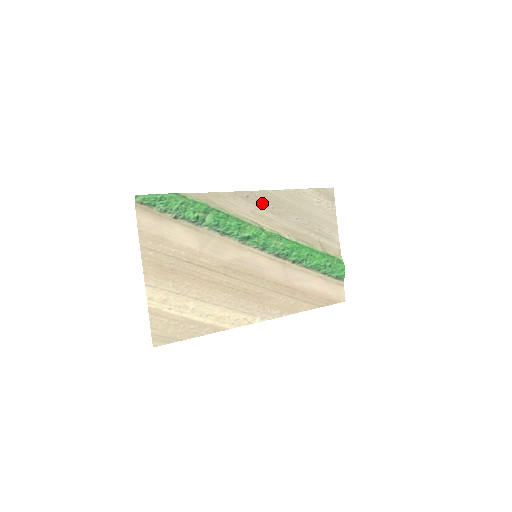
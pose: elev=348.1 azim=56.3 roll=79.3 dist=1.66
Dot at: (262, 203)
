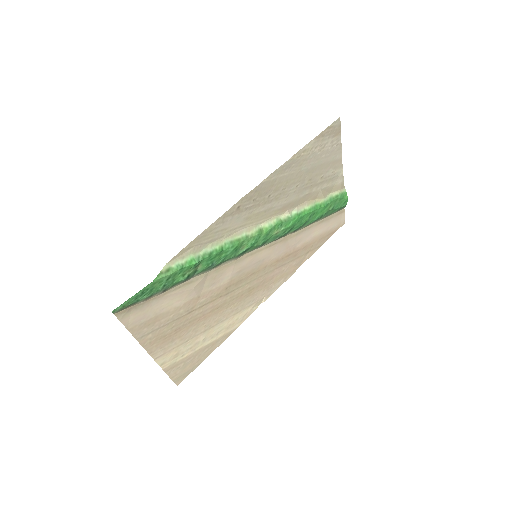
Dot at: (256, 201)
